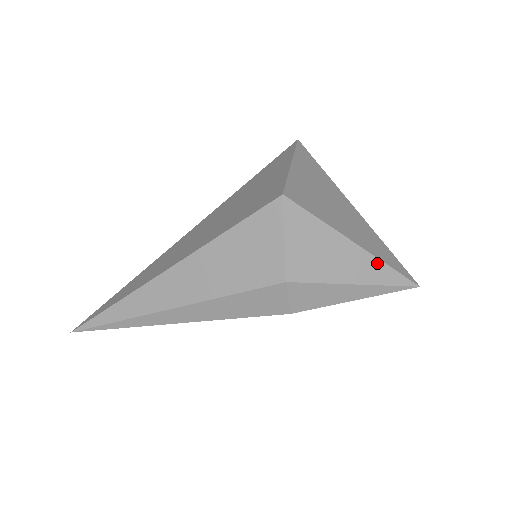
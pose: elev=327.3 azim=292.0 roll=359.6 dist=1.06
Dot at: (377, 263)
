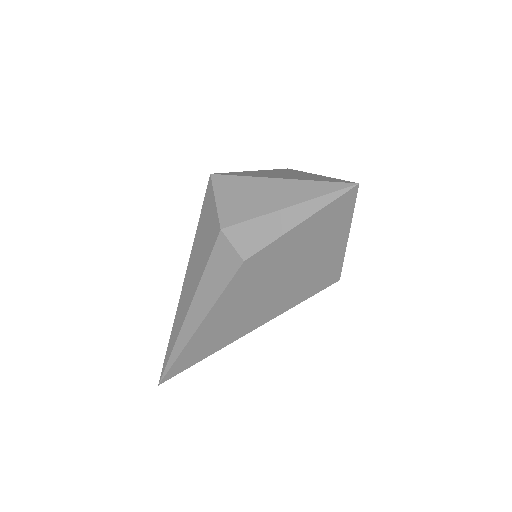
Dot at: (303, 184)
